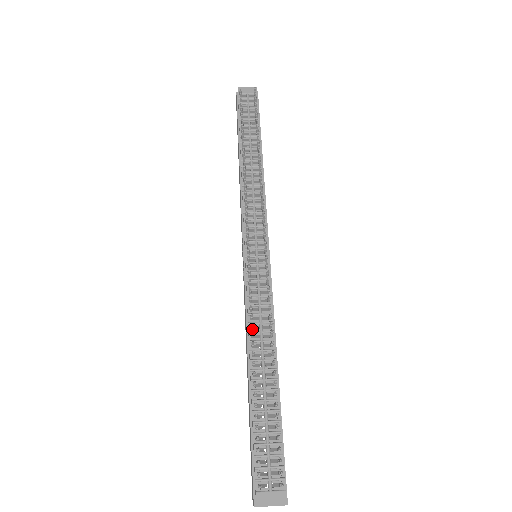
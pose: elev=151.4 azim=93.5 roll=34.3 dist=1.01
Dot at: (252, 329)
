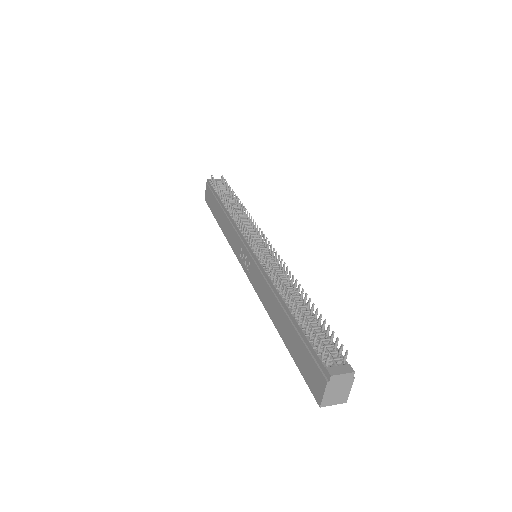
Dot at: (274, 283)
